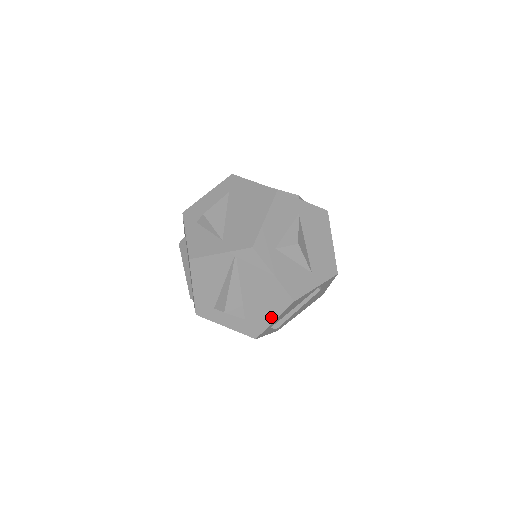
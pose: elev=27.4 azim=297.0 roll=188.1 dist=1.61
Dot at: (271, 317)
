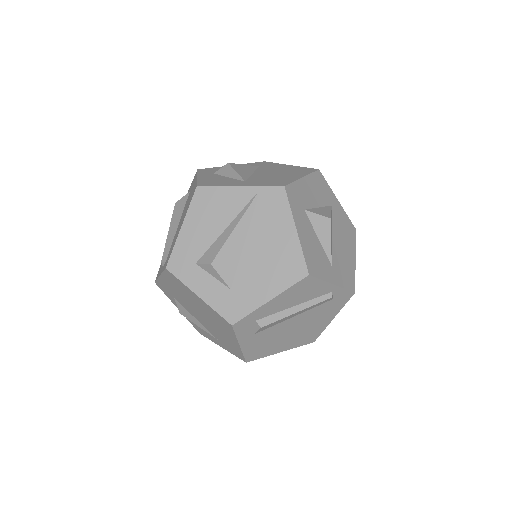
Dot at: (268, 293)
